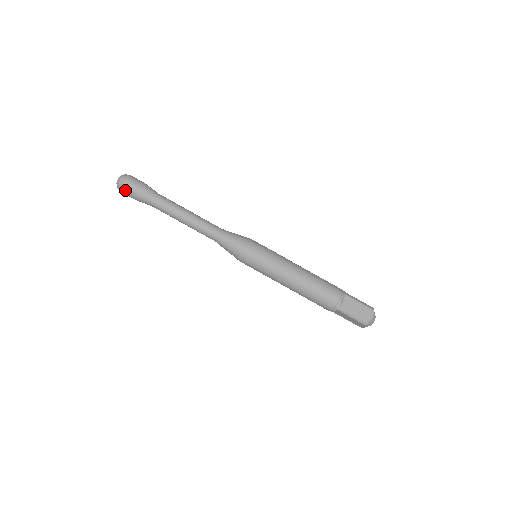
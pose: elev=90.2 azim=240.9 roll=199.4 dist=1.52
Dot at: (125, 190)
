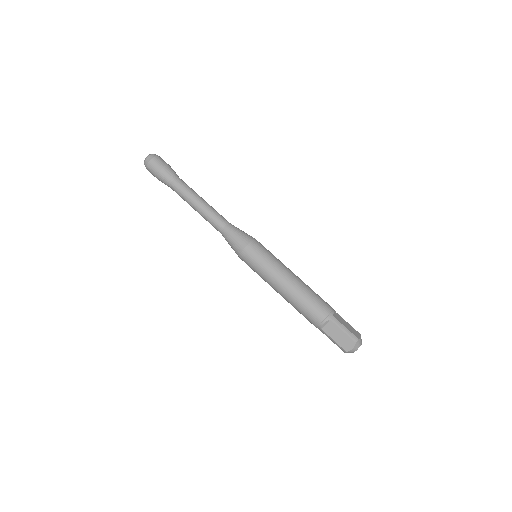
Dot at: (150, 172)
